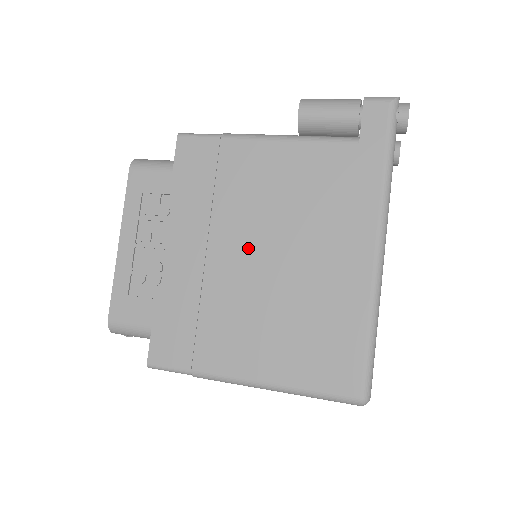
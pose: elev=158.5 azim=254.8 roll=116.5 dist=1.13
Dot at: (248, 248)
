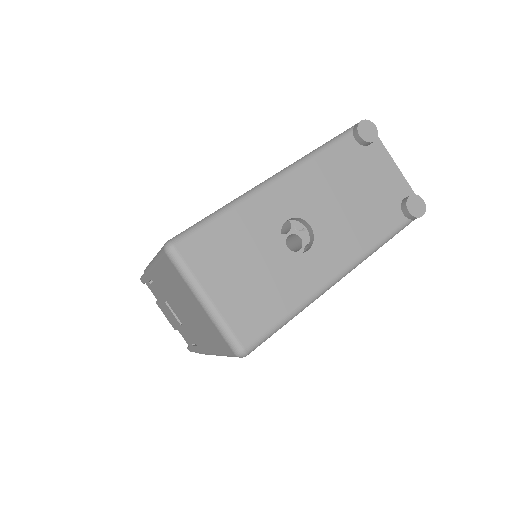
Dot at: occluded
